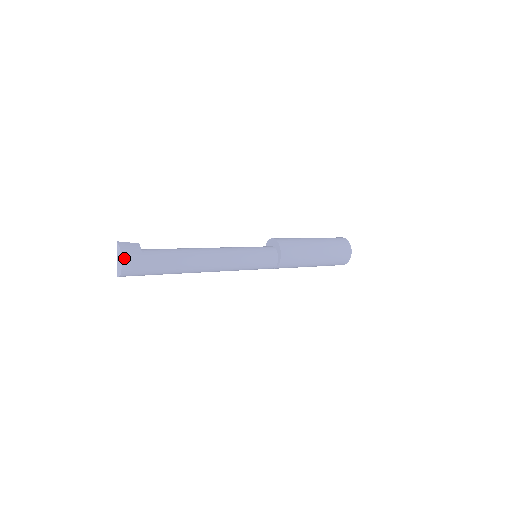
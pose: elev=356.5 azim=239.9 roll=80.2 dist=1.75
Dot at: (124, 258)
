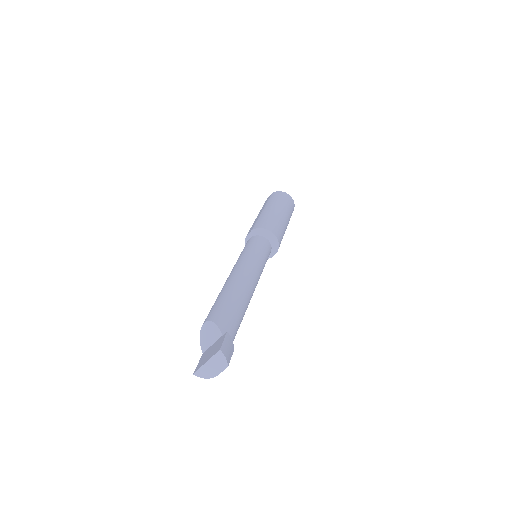
Dot at: (225, 367)
